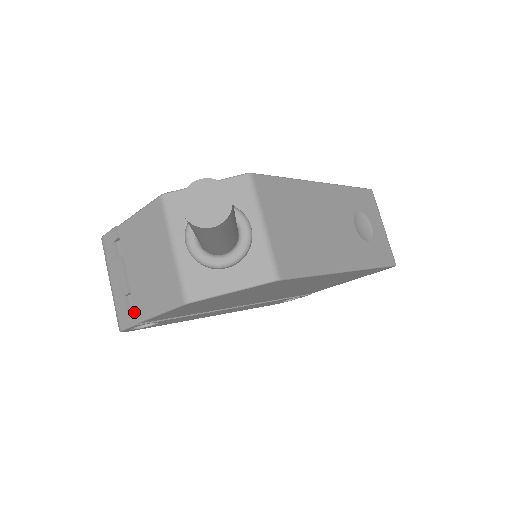
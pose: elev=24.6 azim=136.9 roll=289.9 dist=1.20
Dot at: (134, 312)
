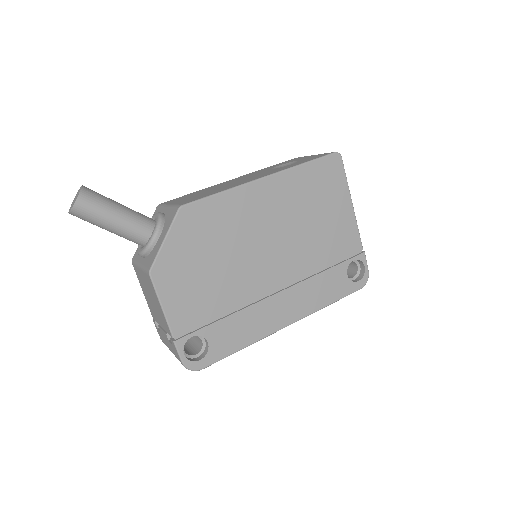
Dot at: (172, 338)
